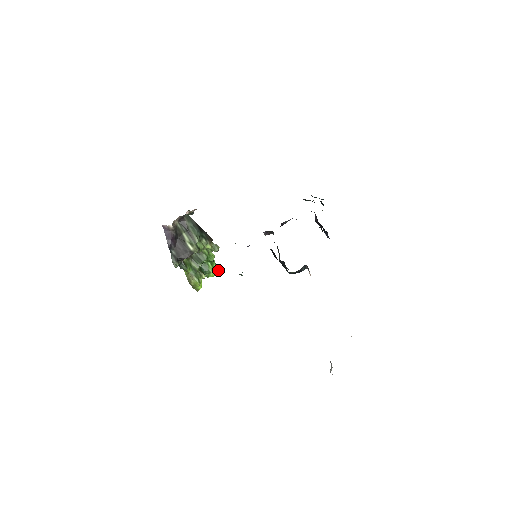
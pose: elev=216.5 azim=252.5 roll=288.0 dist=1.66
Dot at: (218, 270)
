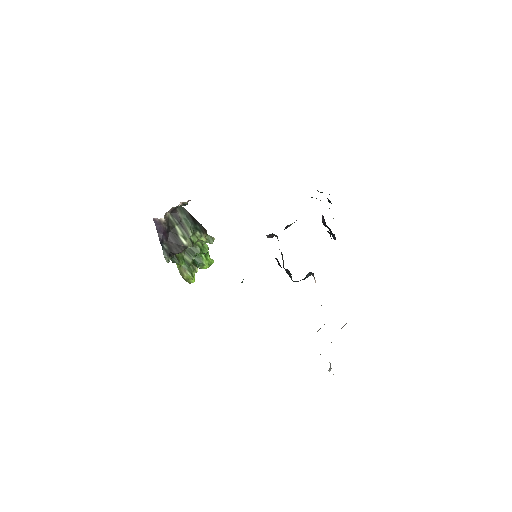
Dot at: (212, 261)
